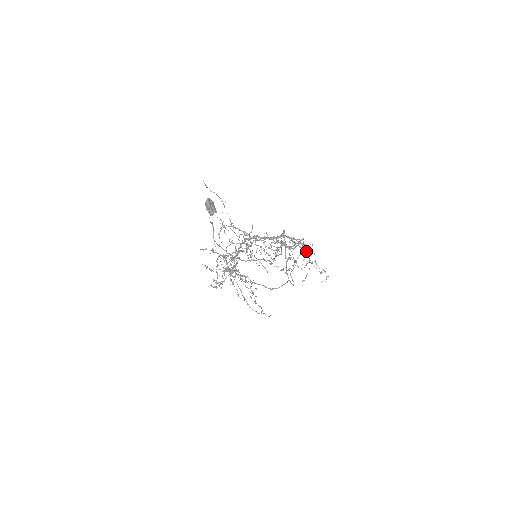
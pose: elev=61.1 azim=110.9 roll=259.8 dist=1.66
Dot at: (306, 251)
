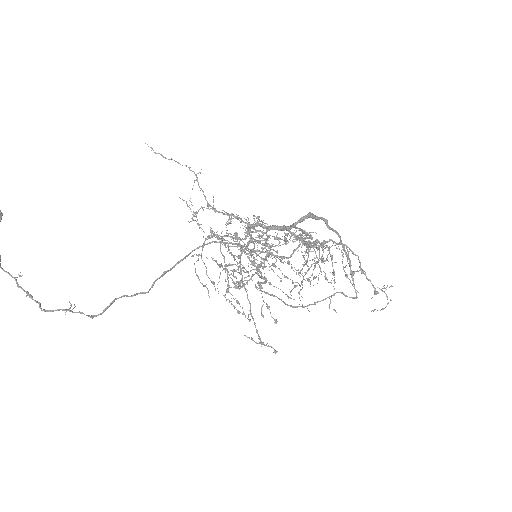
Dot at: occluded
